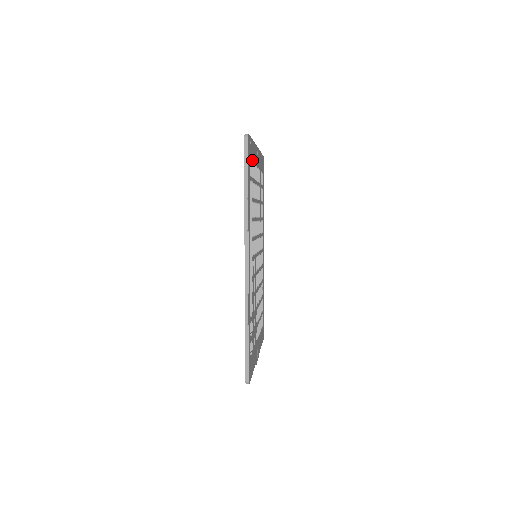
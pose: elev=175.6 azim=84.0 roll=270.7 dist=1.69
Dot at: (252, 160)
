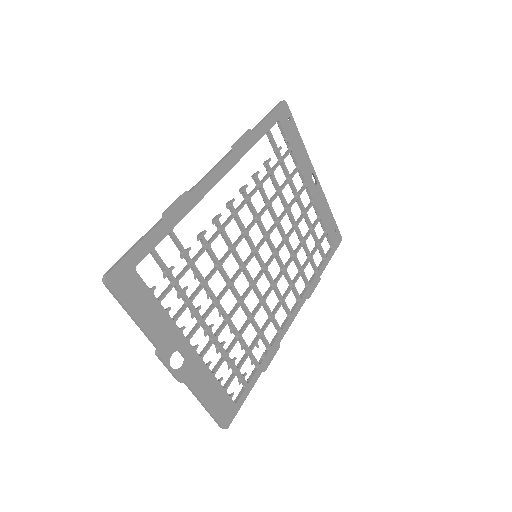
Dot at: (289, 144)
